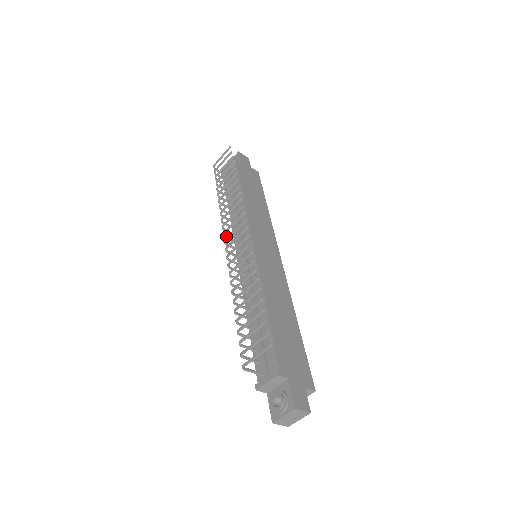
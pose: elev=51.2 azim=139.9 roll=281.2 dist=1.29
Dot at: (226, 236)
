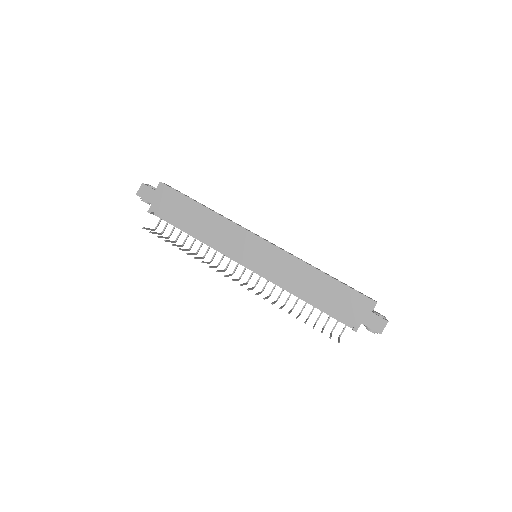
Dot at: (233, 272)
